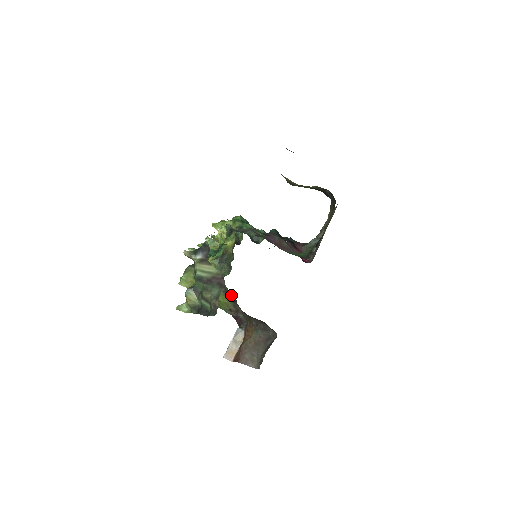
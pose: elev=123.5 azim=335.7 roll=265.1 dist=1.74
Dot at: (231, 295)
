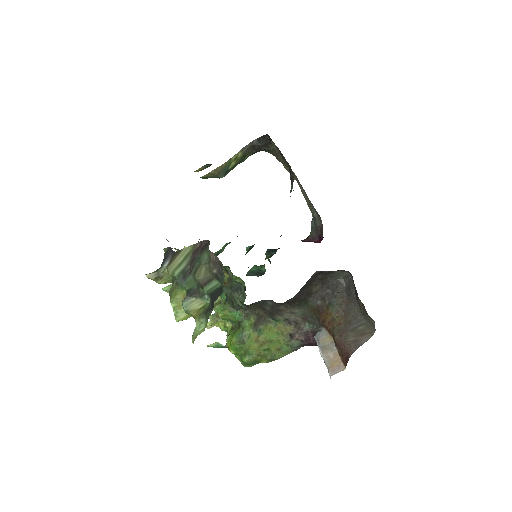
Dot at: (268, 309)
